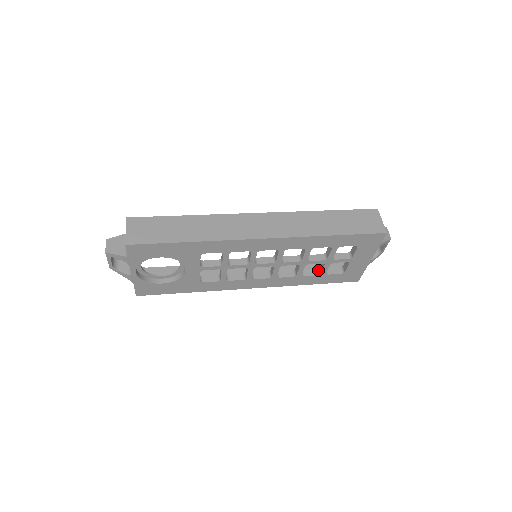
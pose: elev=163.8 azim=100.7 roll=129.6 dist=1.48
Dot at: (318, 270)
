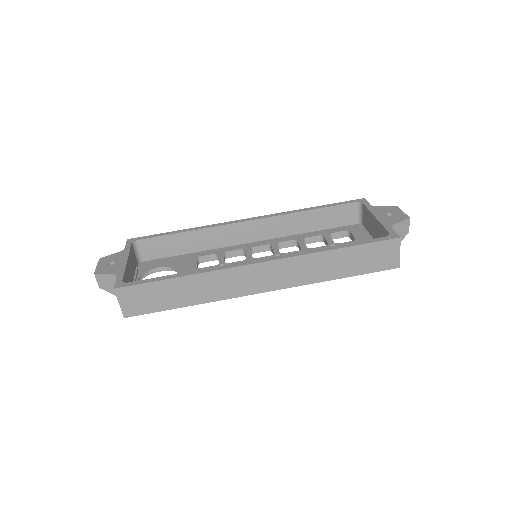
Dot at: (322, 237)
